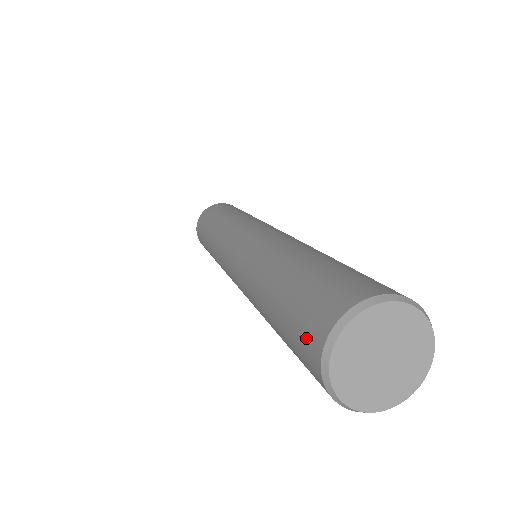
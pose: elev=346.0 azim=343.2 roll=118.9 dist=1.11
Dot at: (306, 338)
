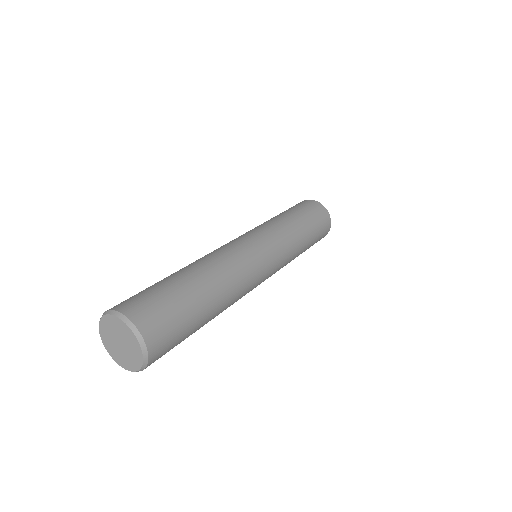
Dot at: occluded
